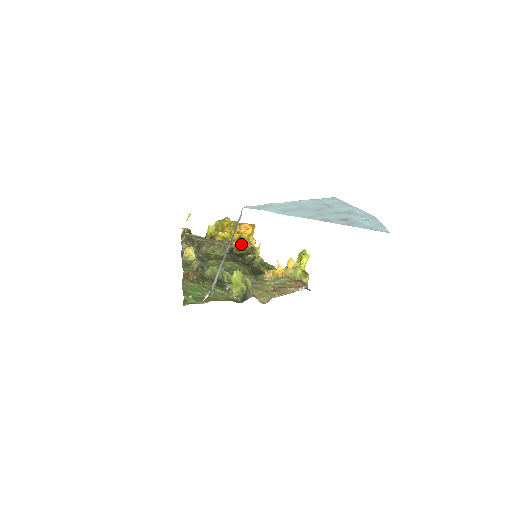
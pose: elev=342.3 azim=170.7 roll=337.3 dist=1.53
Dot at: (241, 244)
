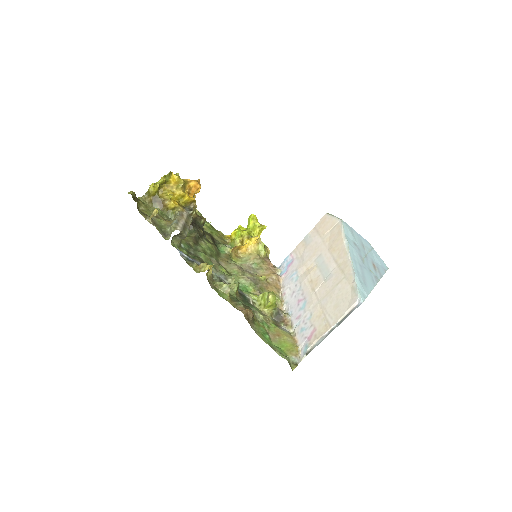
Dot at: occluded
